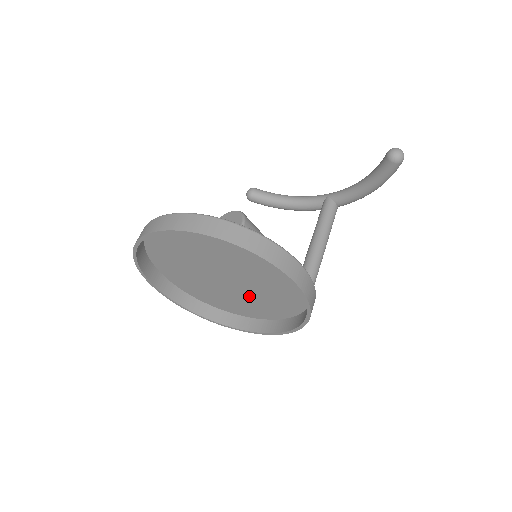
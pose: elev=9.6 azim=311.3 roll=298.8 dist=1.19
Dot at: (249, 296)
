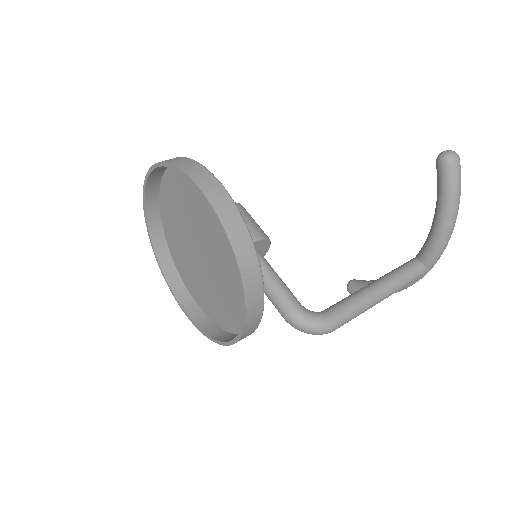
Dot at: (225, 281)
